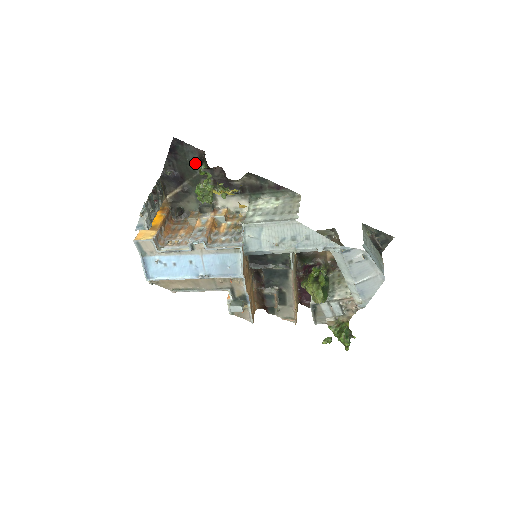
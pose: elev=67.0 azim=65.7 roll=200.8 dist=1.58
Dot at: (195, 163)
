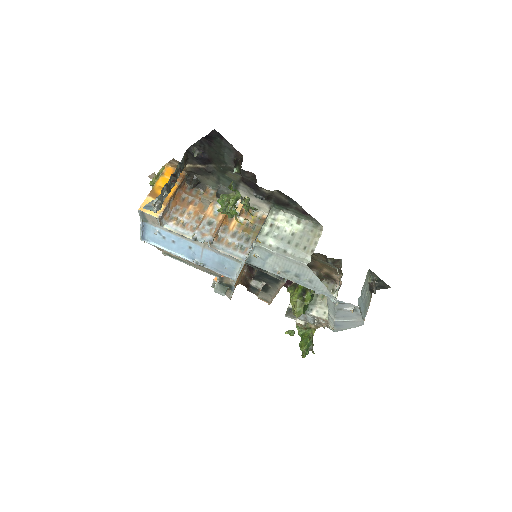
Dot at: (229, 157)
